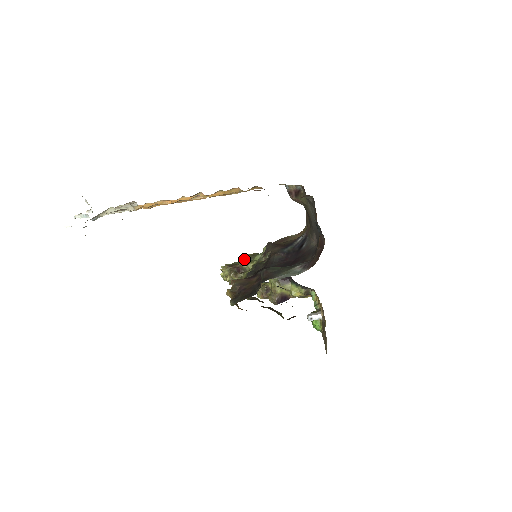
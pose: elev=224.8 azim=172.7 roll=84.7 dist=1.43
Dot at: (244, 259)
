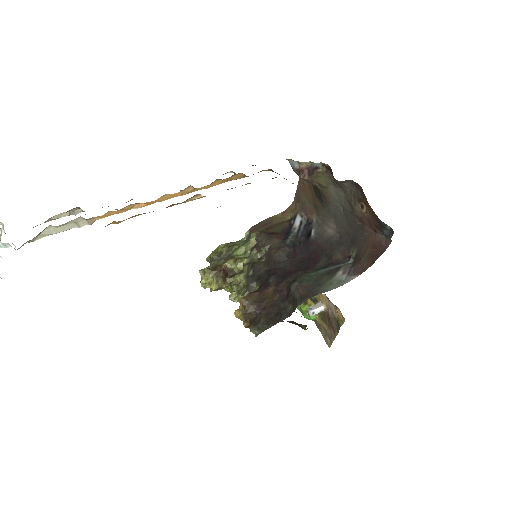
Dot at: (219, 253)
